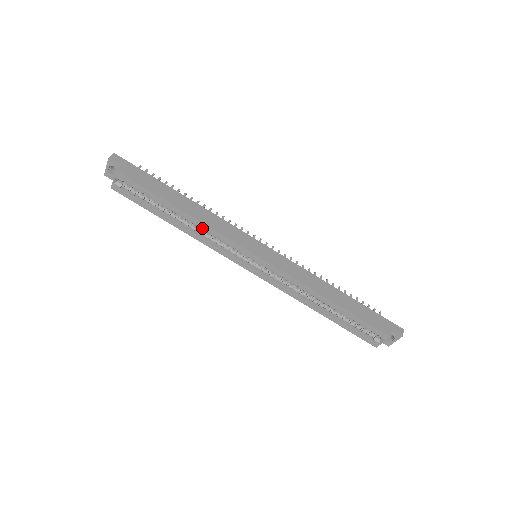
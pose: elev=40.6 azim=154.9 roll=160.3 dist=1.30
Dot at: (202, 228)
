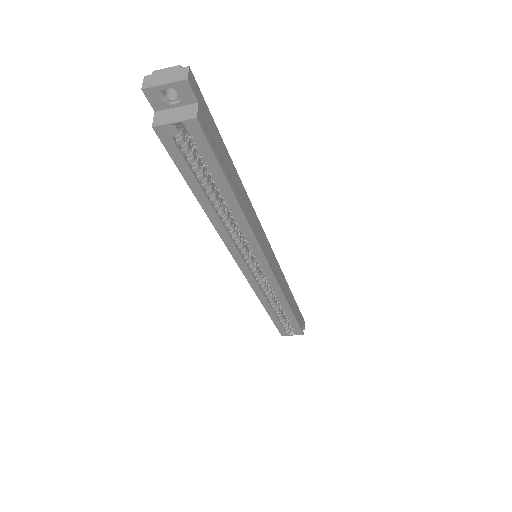
Dot at: (241, 227)
